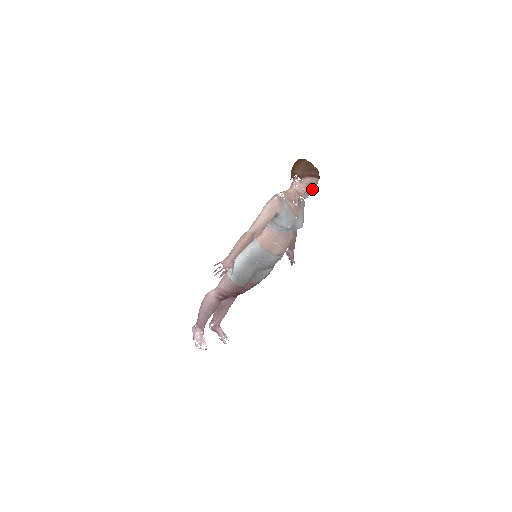
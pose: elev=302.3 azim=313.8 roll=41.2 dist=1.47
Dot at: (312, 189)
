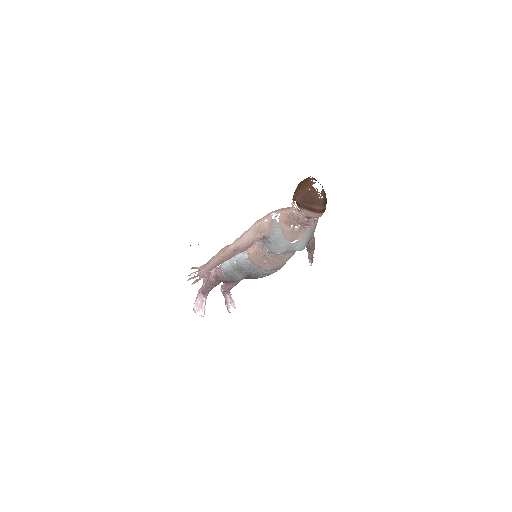
Dot at: (311, 222)
